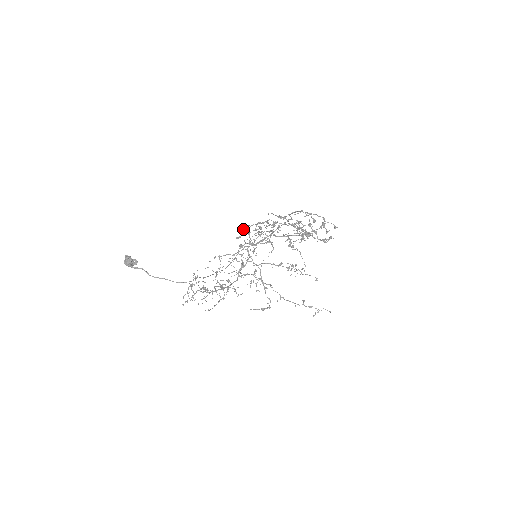
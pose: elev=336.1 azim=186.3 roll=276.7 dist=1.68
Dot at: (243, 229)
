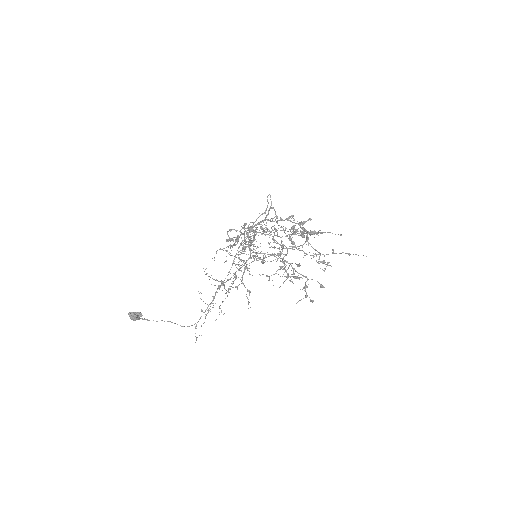
Dot at: (229, 239)
